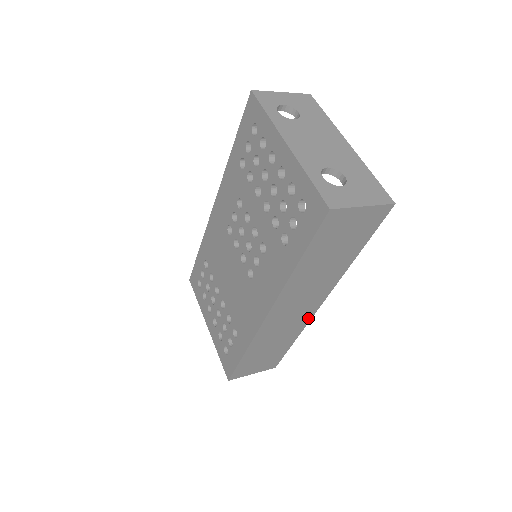
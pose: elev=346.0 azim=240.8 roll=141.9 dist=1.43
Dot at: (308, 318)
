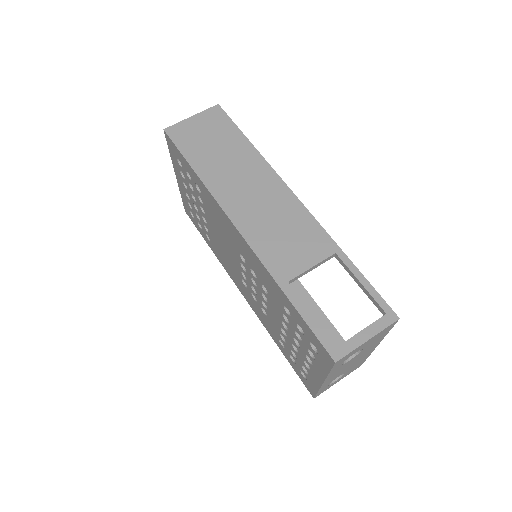
Dot at: occluded
